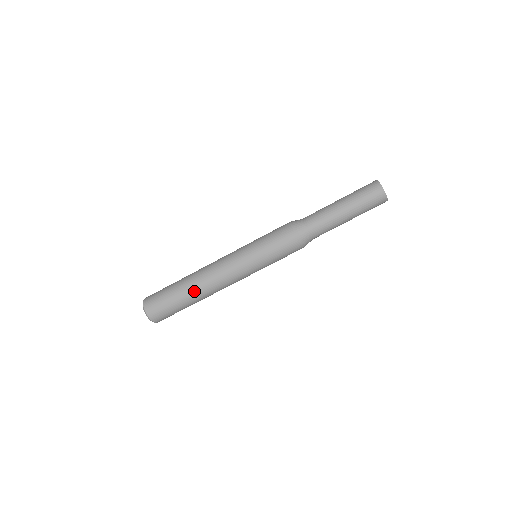
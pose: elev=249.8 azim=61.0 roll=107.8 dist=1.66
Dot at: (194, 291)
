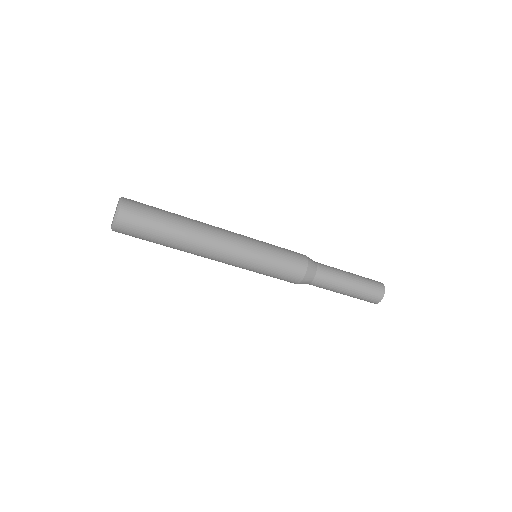
Dot at: (179, 249)
